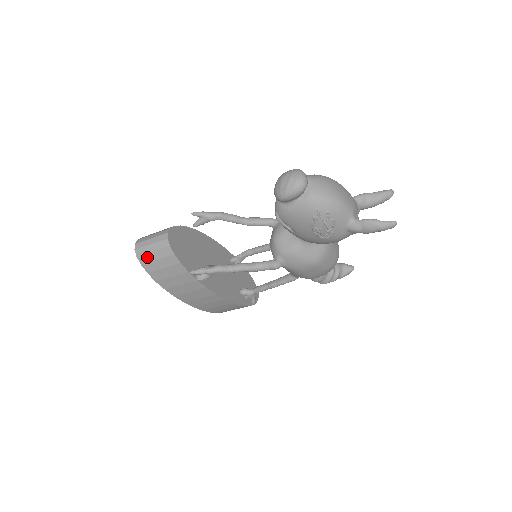
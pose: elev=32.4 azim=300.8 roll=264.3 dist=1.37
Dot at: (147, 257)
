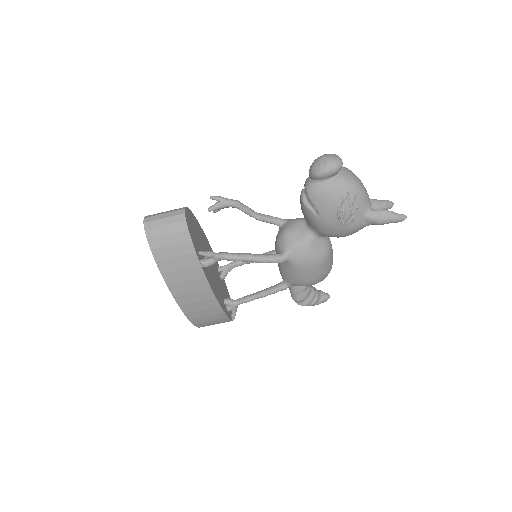
Dot at: (156, 231)
